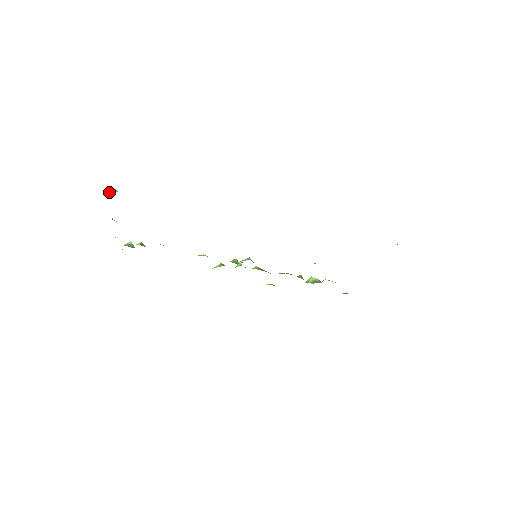
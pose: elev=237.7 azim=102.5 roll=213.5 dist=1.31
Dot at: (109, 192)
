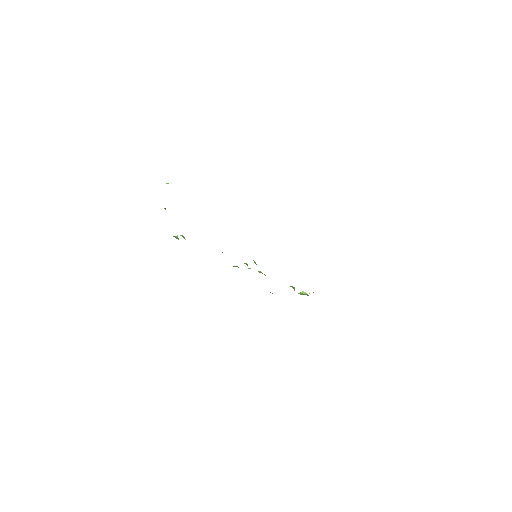
Dot at: occluded
